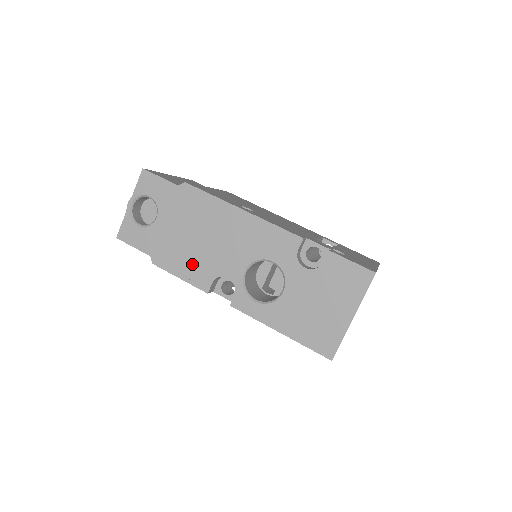
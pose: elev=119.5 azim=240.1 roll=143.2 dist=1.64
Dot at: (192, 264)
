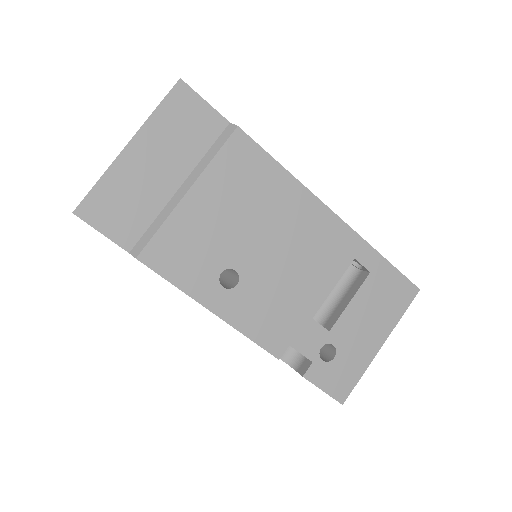
Dot at: occluded
